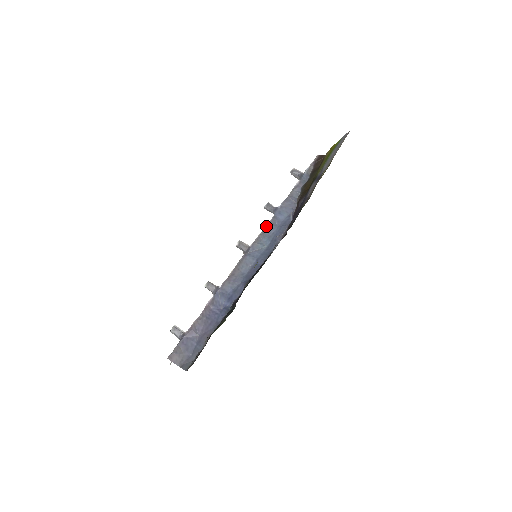
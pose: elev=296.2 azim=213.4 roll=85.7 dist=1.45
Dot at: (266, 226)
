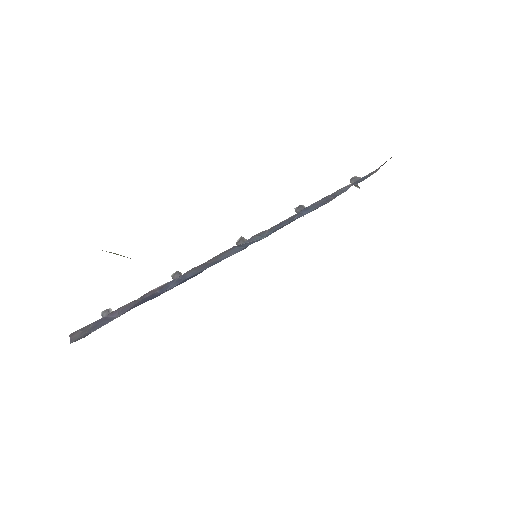
Dot at: occluded
